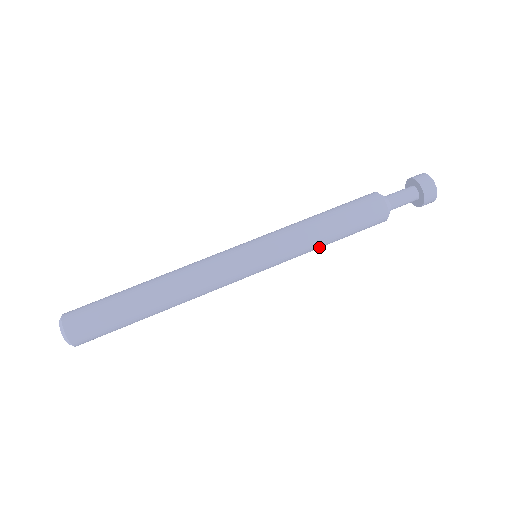
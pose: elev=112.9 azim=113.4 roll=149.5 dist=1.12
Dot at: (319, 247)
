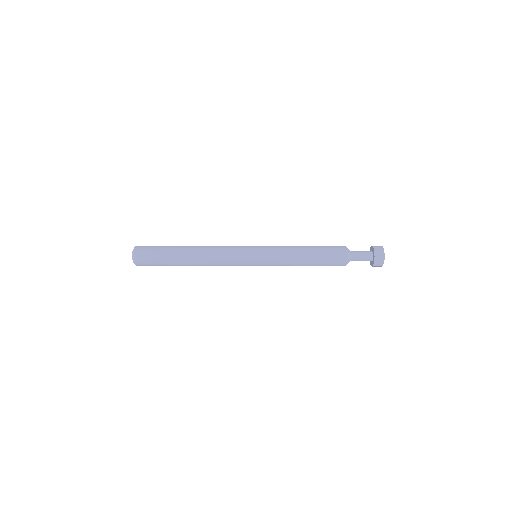
Dot at: (296, 262)
